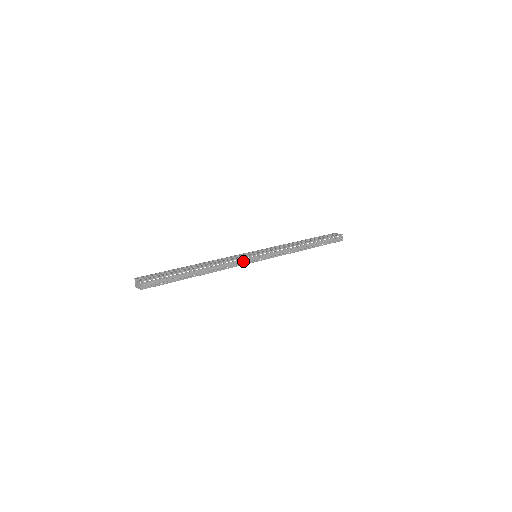
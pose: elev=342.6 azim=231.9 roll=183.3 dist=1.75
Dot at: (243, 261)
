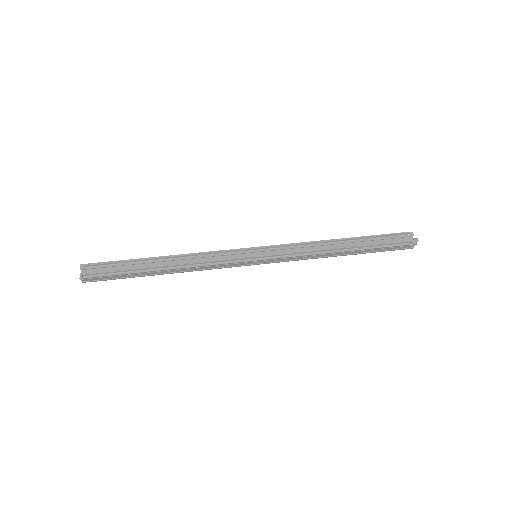
Dot at: (230, 265)
